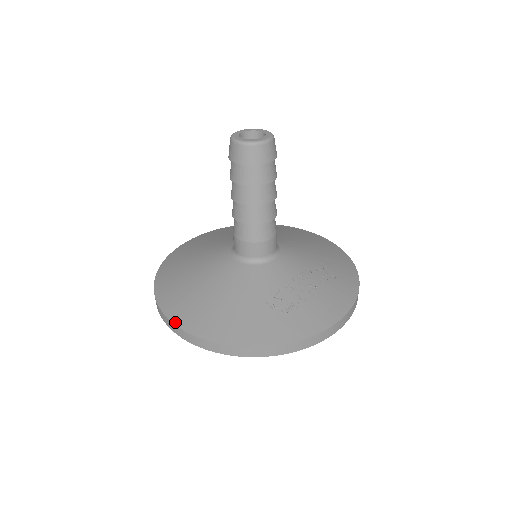
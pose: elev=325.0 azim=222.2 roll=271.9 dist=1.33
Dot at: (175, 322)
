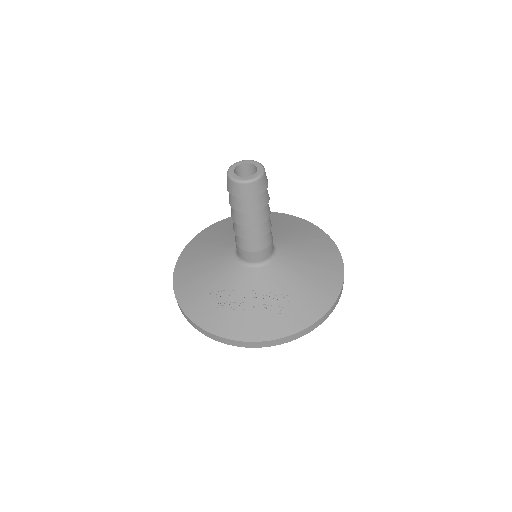
Dot at: (178, 260)
